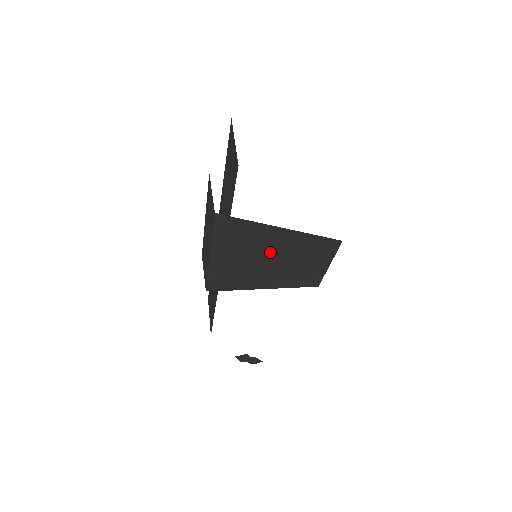
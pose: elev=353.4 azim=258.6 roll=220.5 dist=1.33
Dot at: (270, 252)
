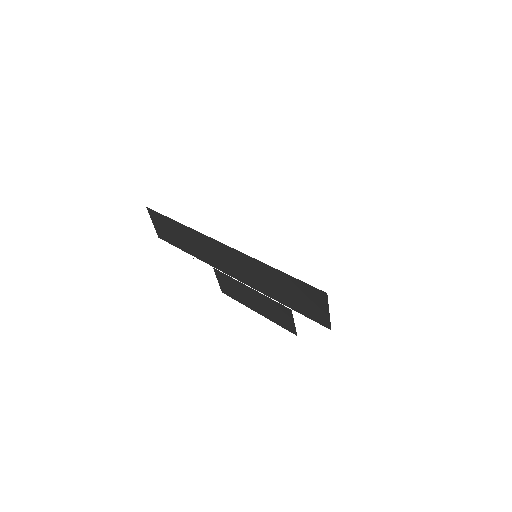
Dot at: occluded
